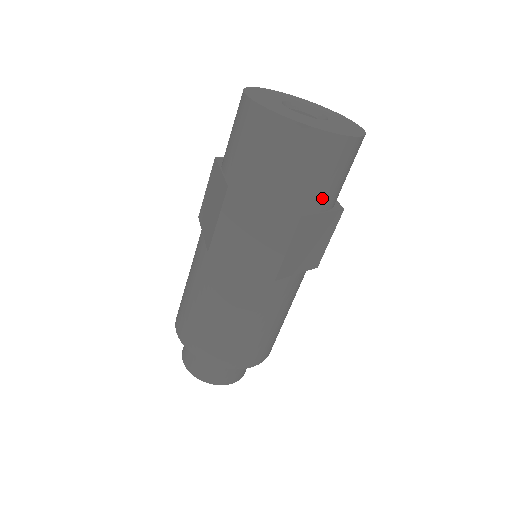
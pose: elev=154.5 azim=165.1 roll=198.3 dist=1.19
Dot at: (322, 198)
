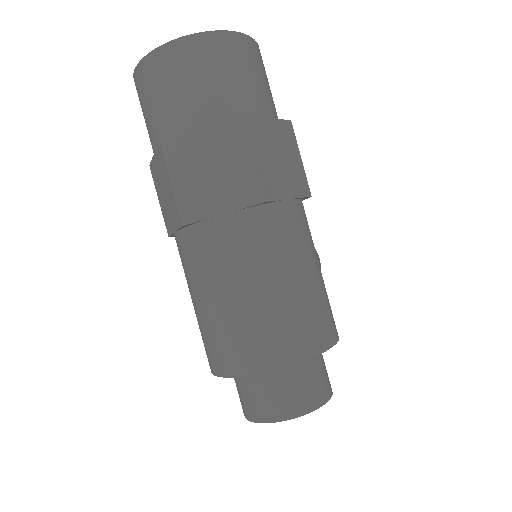
Dot at: (254, 101)
